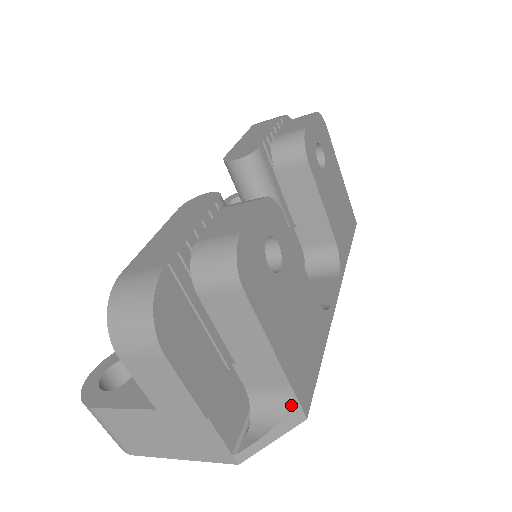
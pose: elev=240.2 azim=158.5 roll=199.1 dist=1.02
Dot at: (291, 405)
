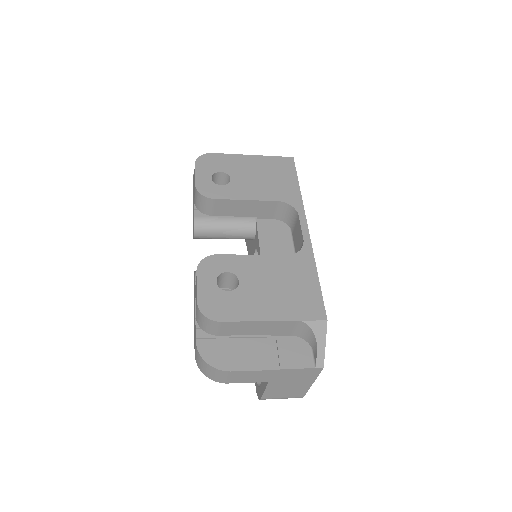
Dot at: (310, 325)
